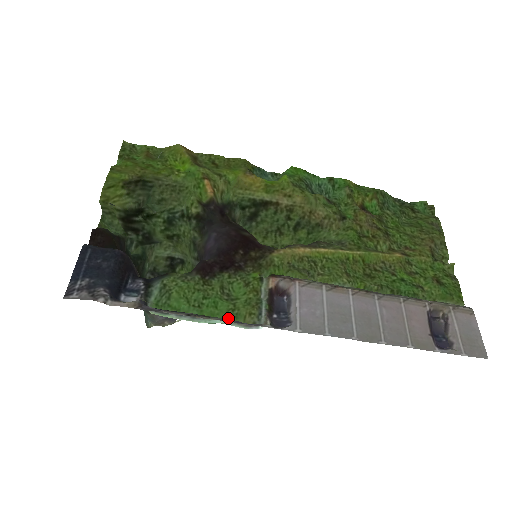
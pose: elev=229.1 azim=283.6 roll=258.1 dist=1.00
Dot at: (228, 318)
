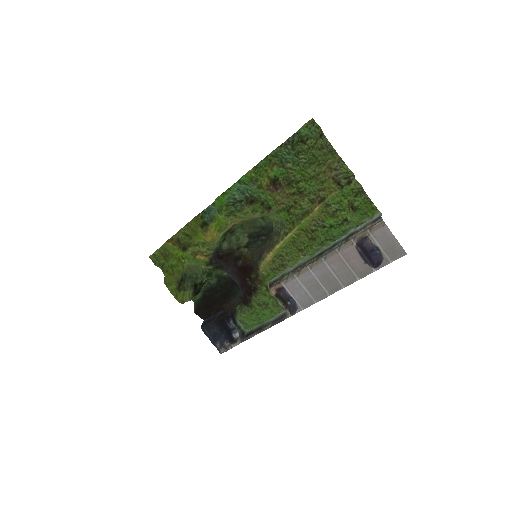
Dot at: (273, 316)
